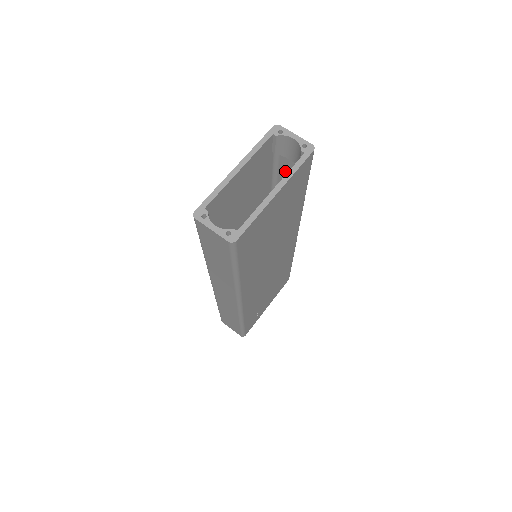
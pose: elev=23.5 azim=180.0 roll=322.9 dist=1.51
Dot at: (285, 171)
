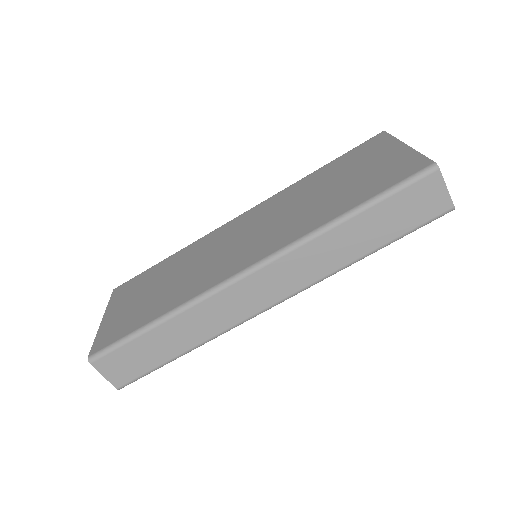
Dot at: occluded
